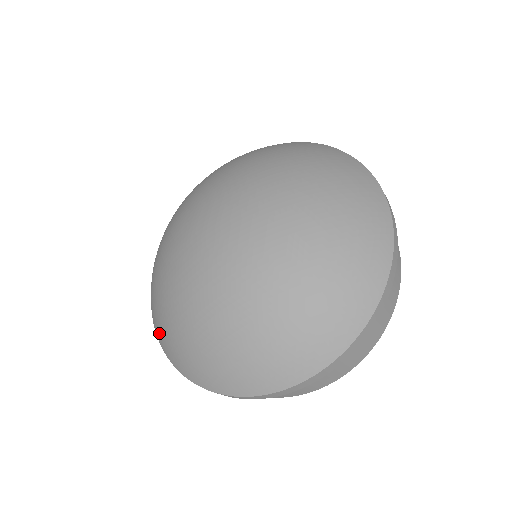
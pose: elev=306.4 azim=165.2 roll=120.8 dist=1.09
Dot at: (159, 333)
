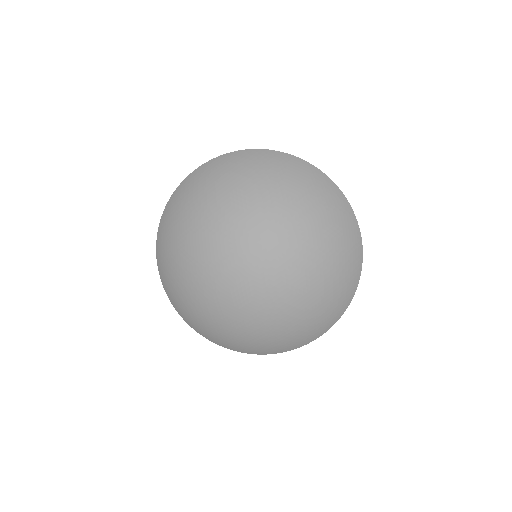
Dot at: (197, 328)
